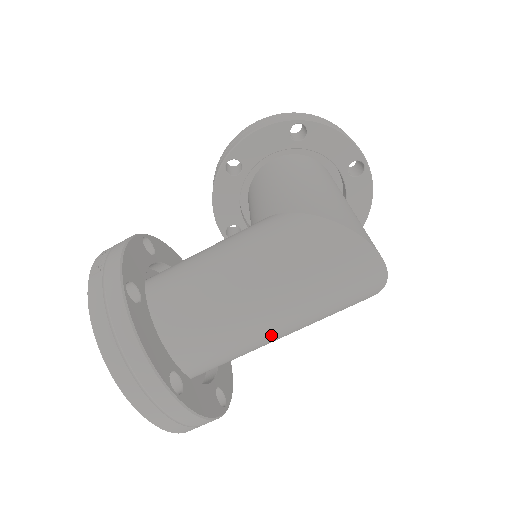
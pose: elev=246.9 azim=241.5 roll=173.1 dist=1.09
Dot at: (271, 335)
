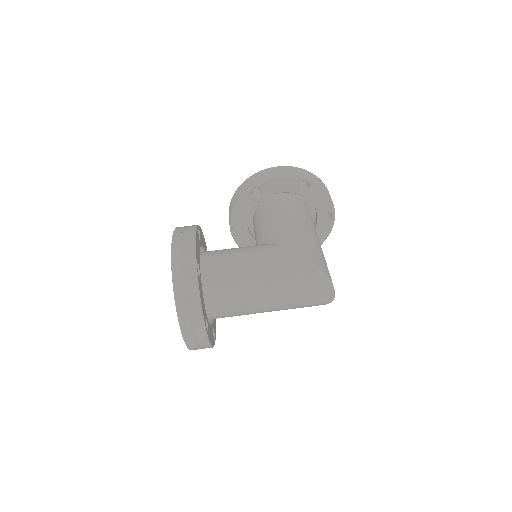
Dot at: (261, 311)
